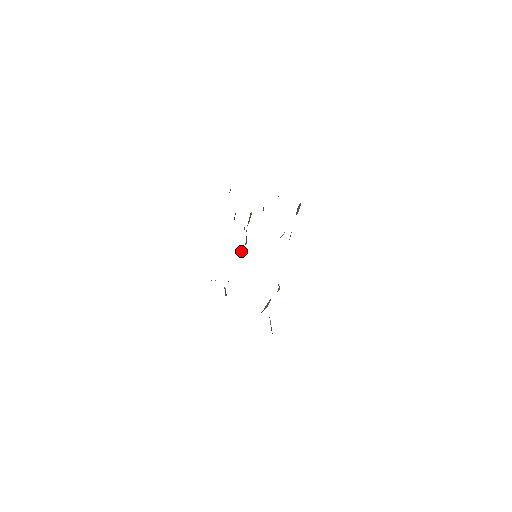
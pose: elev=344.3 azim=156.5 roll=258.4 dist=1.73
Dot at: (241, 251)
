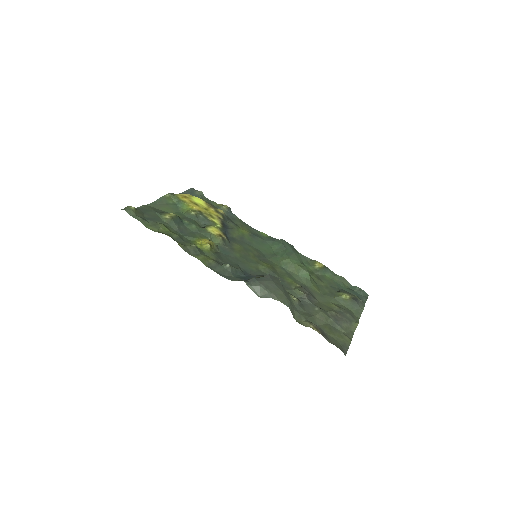
Dot at: (226, 236)
